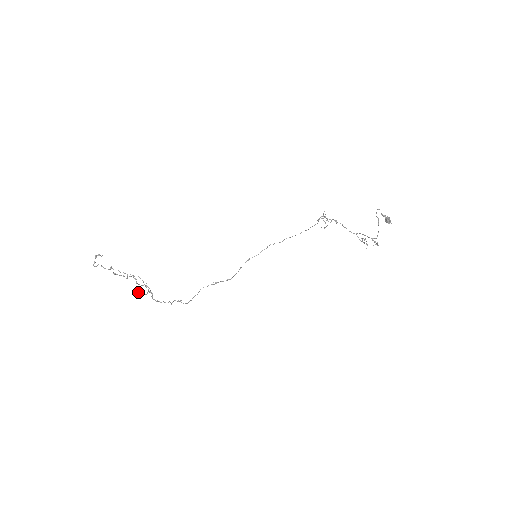
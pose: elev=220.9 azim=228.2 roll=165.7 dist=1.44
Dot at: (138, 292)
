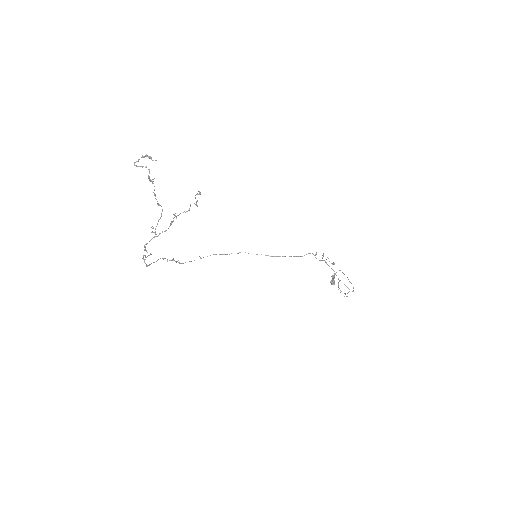
Dot at: occluded
